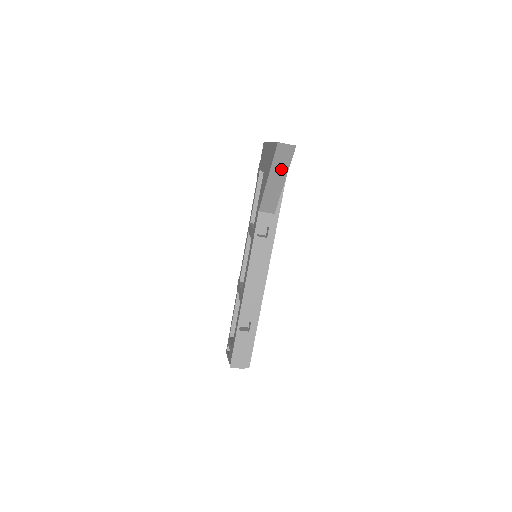
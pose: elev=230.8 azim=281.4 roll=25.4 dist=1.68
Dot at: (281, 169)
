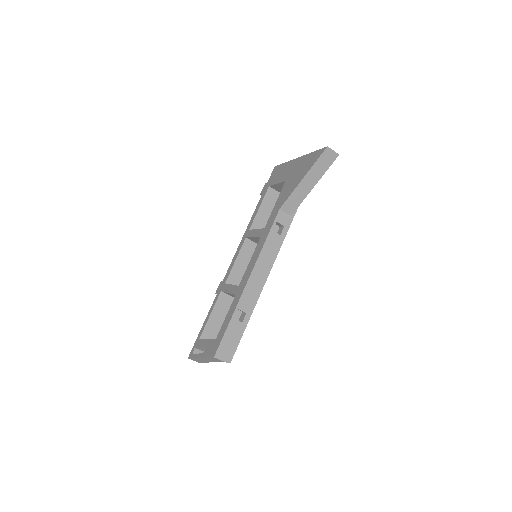
Dot at: (318, 172)
